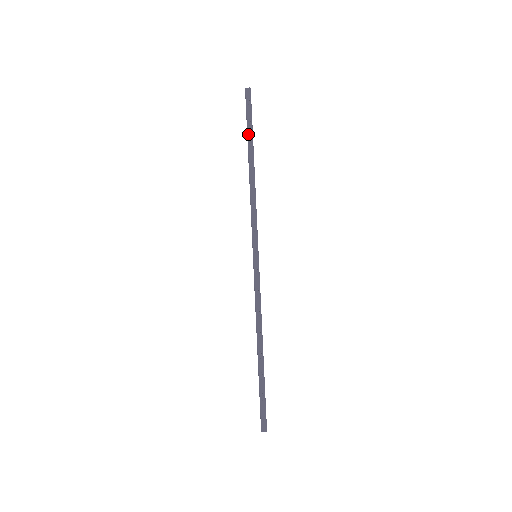
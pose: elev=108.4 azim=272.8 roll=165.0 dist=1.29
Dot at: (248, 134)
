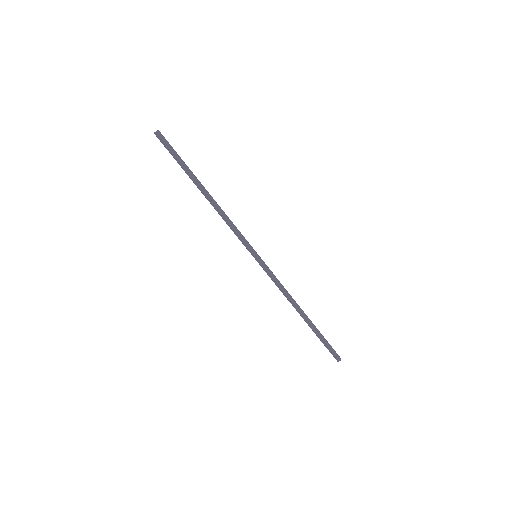
Dot at: (184, 170)
